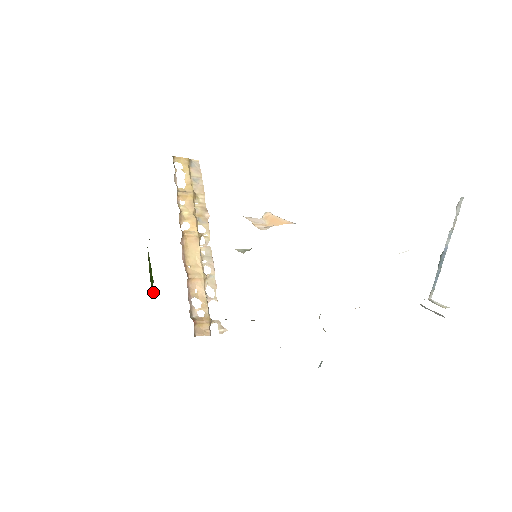
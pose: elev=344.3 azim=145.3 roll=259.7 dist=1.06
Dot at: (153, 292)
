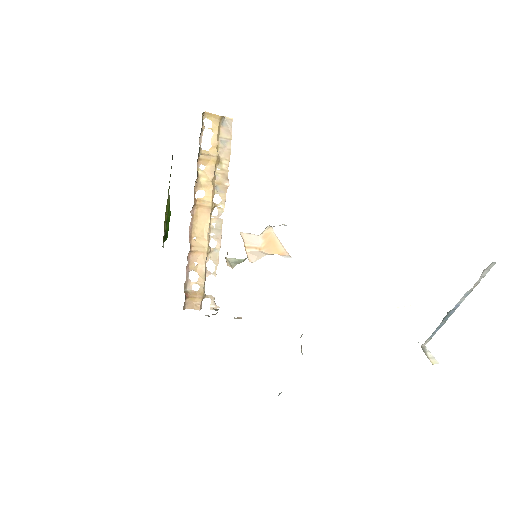
Dot at: (167, 235)
